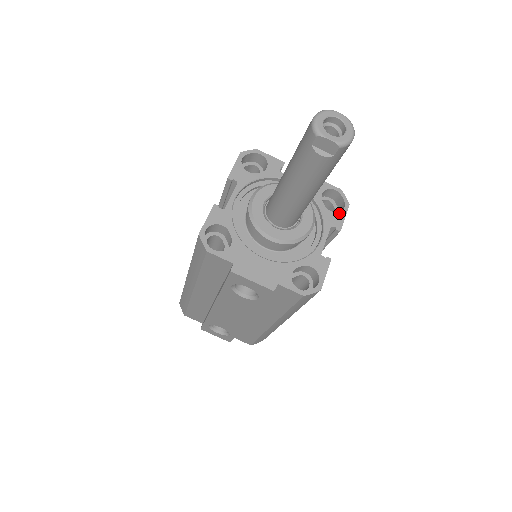
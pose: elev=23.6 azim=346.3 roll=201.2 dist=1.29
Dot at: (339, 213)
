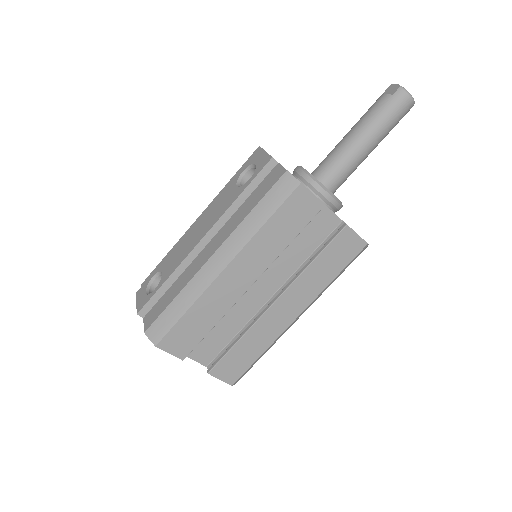
Dot at: occluded
